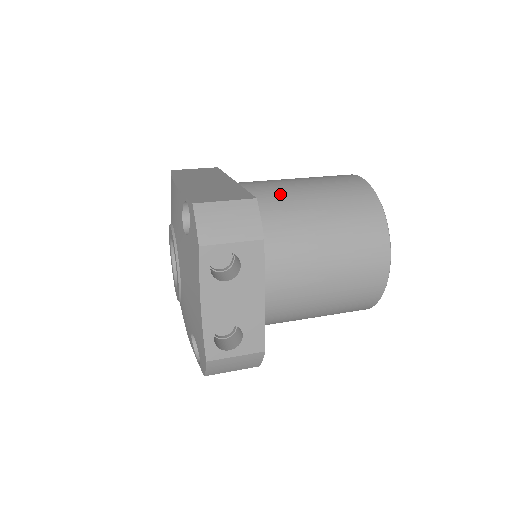
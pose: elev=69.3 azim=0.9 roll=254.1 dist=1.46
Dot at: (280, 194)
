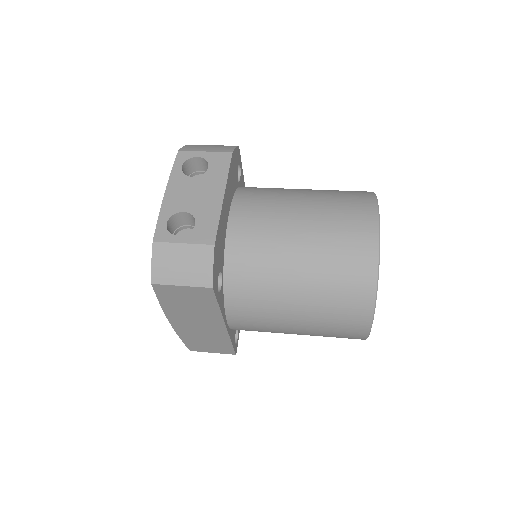
Dot at: occluded
